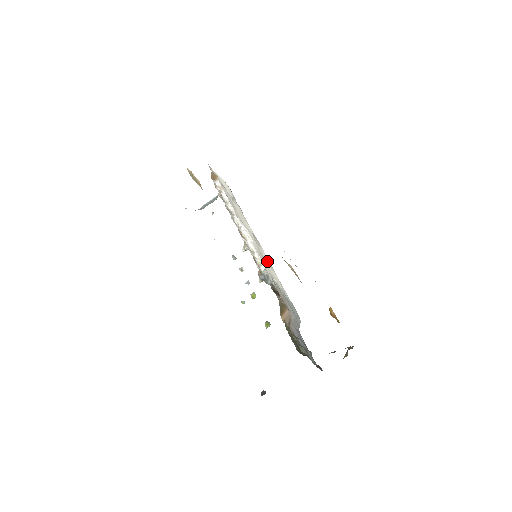
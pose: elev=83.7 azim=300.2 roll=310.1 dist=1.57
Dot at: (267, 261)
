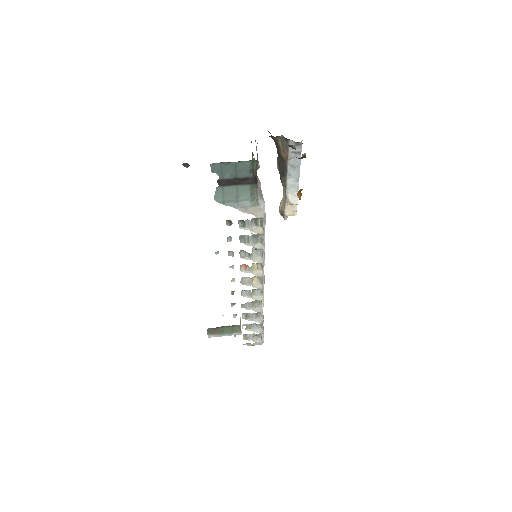
Dot at: occluded
